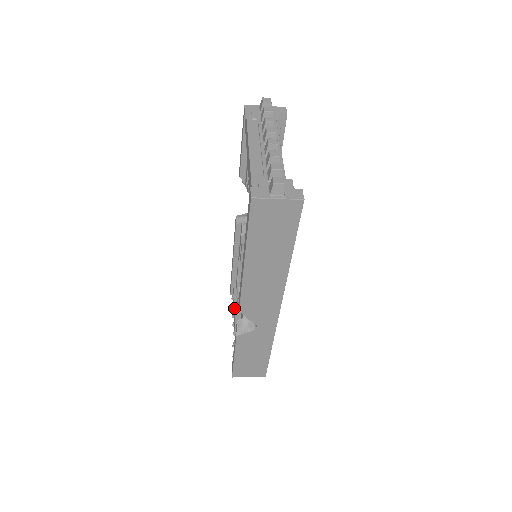
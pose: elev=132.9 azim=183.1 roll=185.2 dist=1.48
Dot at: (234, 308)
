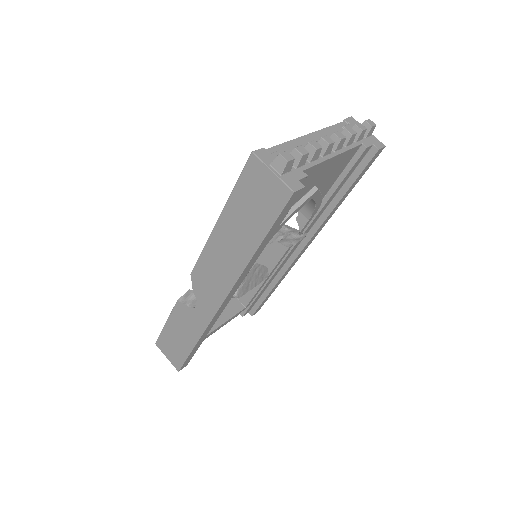
Dot at: occluded
